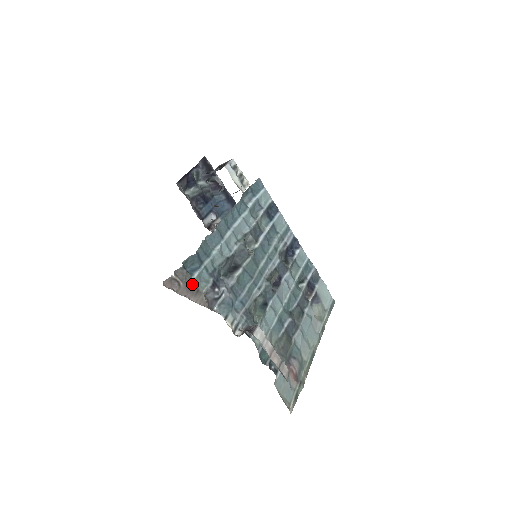
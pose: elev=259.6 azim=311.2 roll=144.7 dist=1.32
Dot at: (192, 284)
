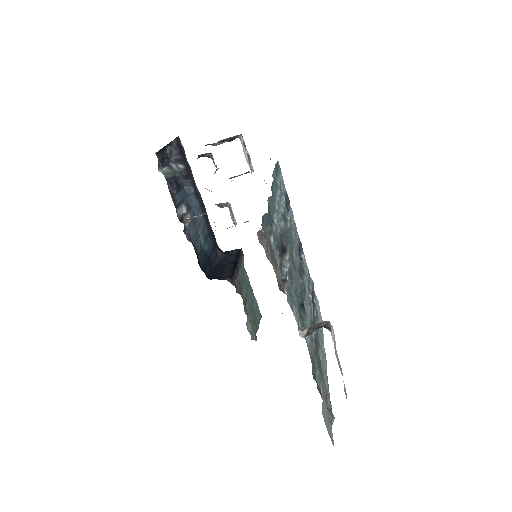
Dot at: (272, 250)
